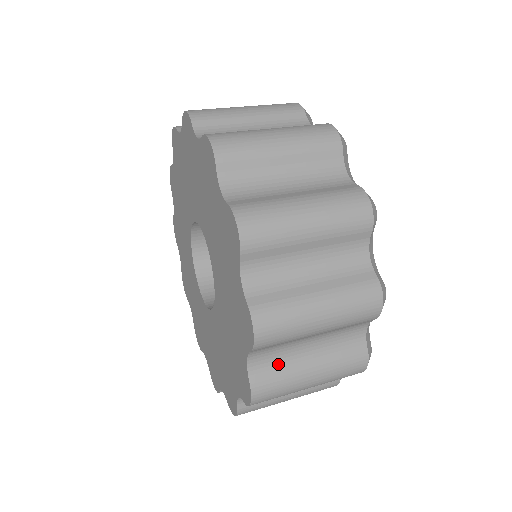
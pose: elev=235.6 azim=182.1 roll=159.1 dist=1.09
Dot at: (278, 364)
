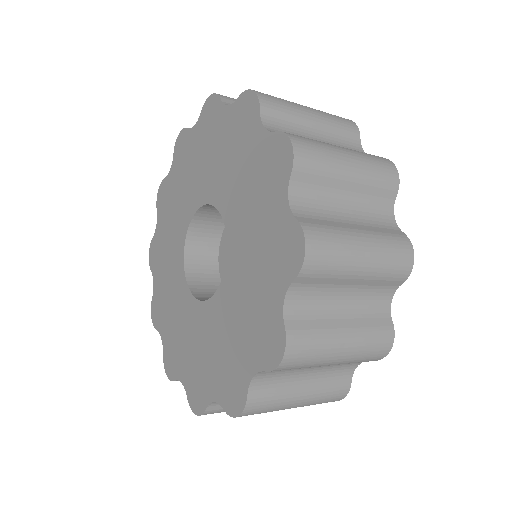
Dot at: (277, 384)
